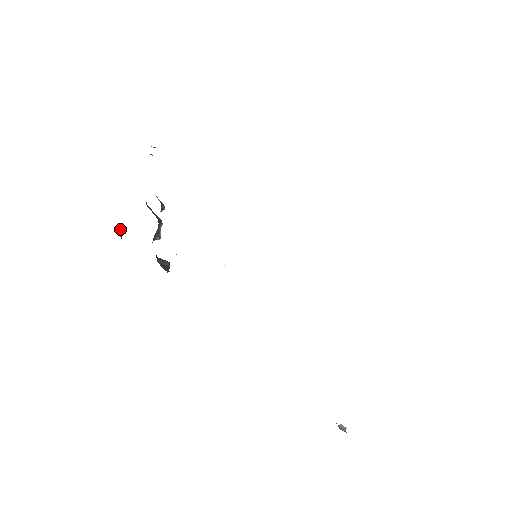
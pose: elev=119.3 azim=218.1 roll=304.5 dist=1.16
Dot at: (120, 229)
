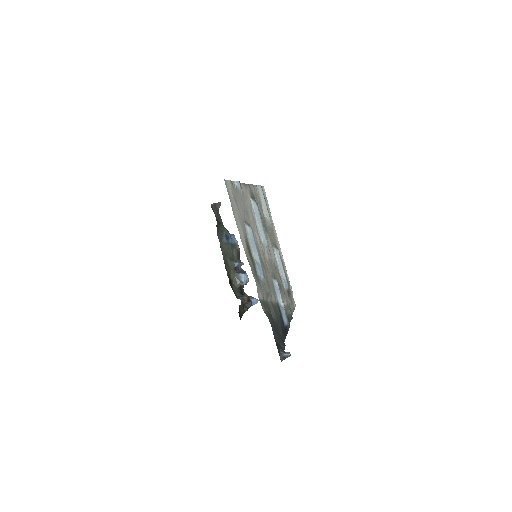
Dot at: (250, 297)
